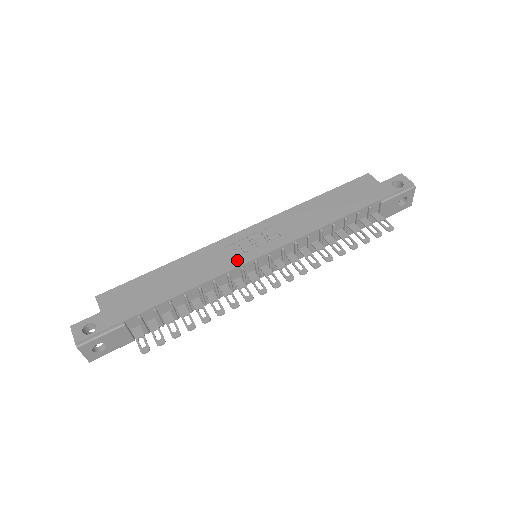
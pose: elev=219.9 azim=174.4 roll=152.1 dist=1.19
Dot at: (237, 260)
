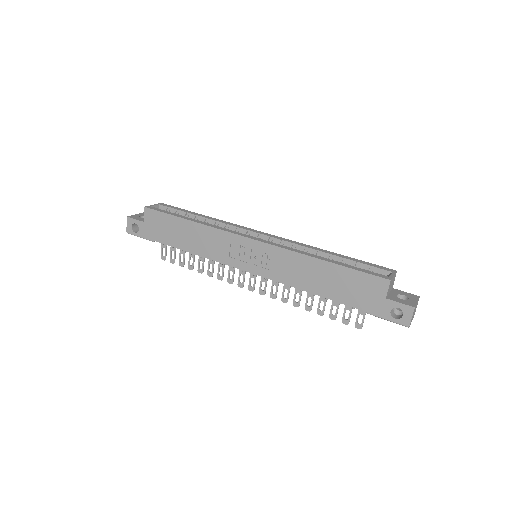
Dot at: (231, 260)
